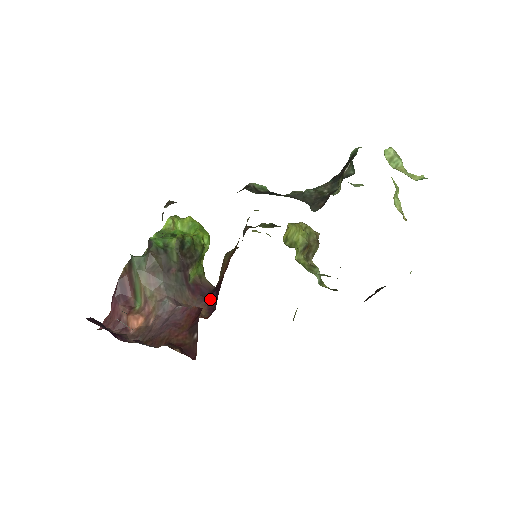
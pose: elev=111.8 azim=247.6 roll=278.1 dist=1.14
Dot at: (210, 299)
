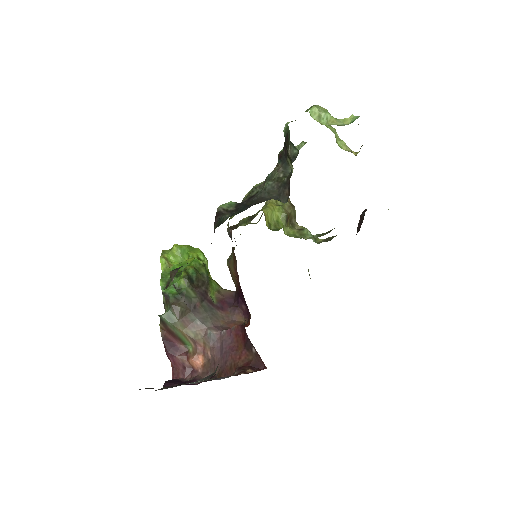
Dot at: (239, 306)
